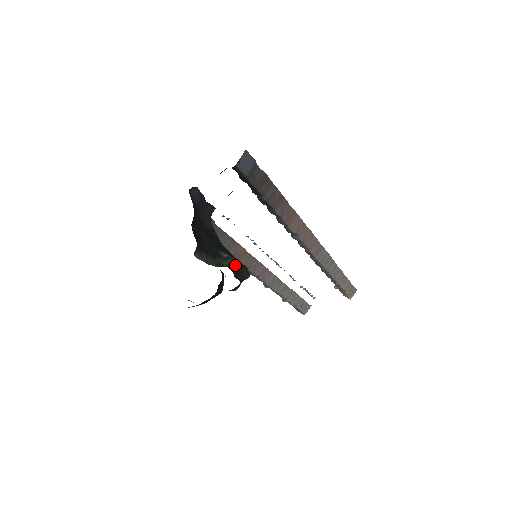
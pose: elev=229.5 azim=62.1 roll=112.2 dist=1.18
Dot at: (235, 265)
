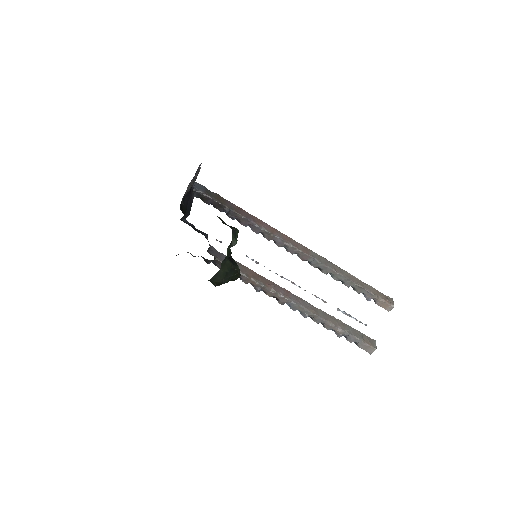
Dot at: (219, 218)
